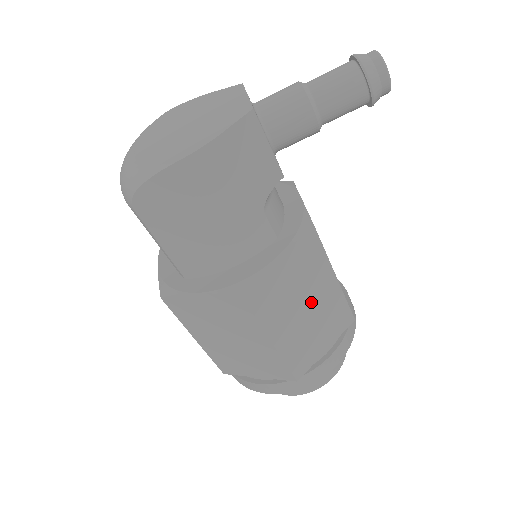
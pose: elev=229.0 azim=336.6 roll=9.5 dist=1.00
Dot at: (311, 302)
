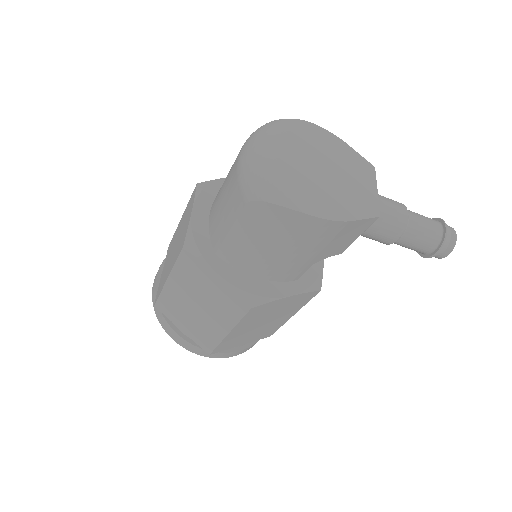
Dot at: (269, 322)
